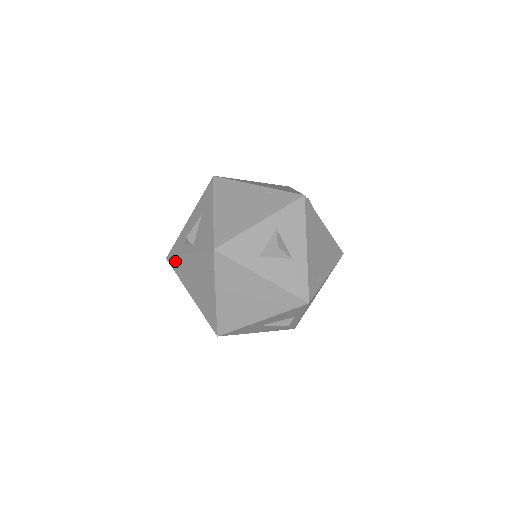
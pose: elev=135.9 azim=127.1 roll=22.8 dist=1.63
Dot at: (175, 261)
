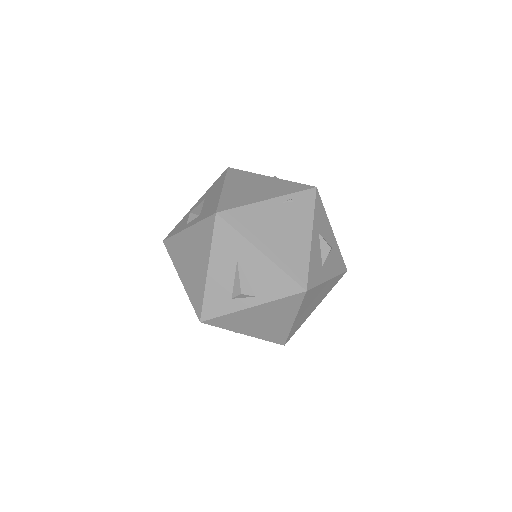
Dot at: (221, 319)
